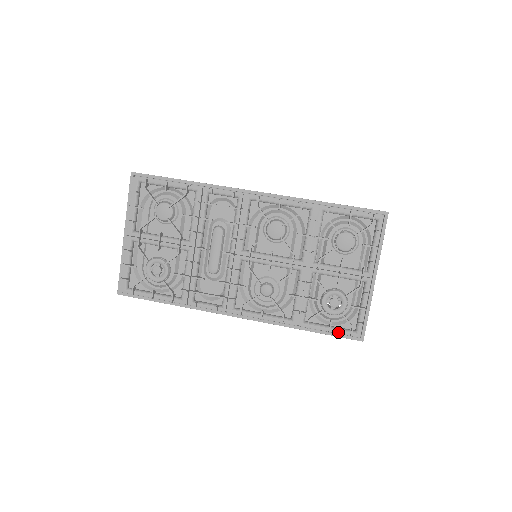
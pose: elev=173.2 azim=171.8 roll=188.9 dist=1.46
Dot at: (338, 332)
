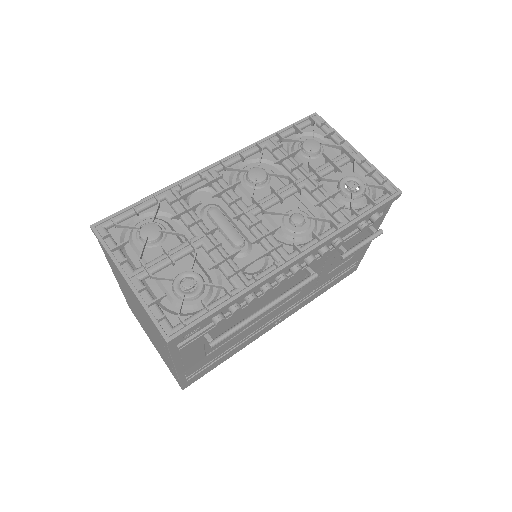
Dot at: (380, 200)
